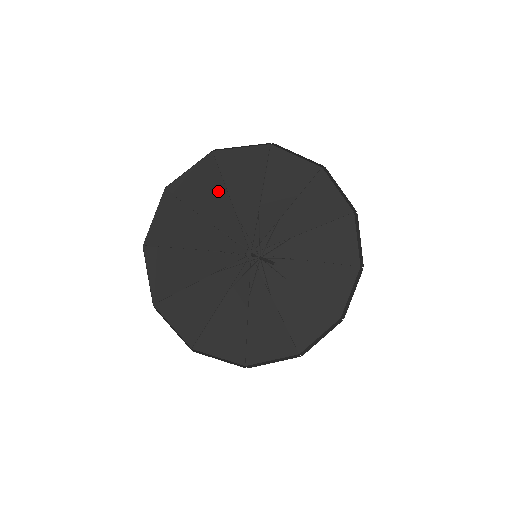
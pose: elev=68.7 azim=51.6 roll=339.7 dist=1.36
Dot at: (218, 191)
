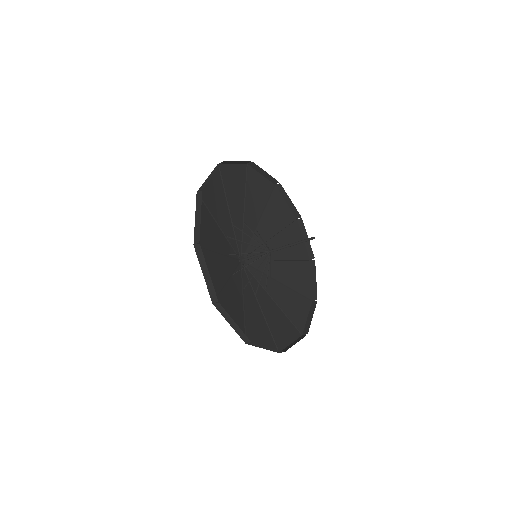
Dot at: (260, 204)
